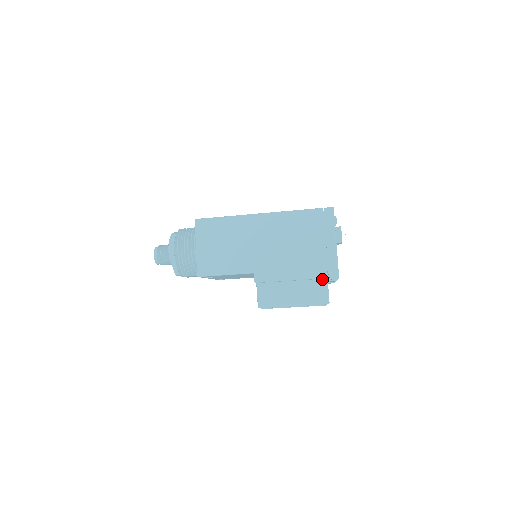
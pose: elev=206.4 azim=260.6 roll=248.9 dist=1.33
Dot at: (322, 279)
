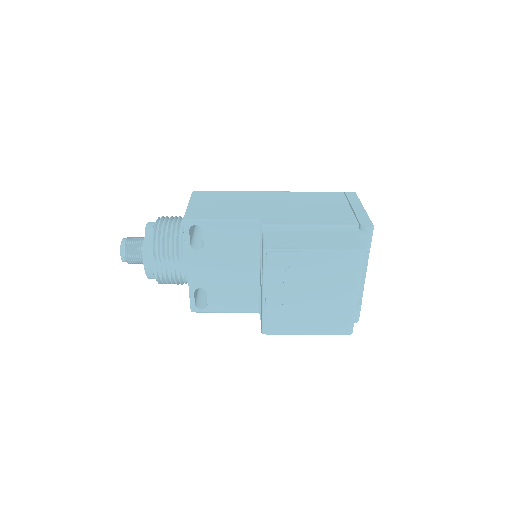
Dot at: (351, 232)
